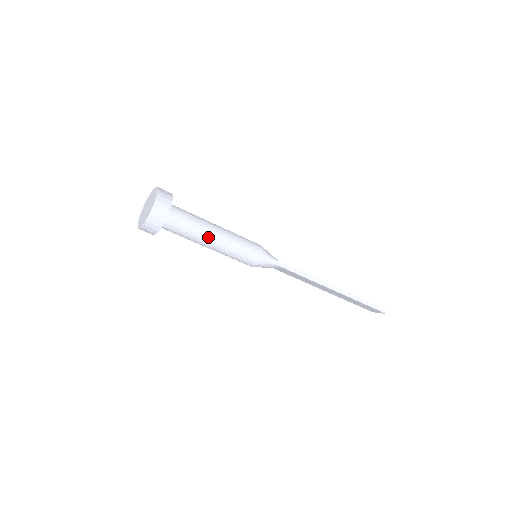
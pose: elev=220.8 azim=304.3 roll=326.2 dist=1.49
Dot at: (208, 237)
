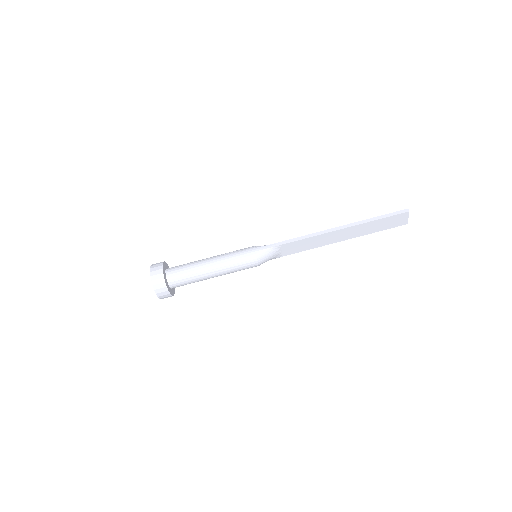
Dot at: (205, 267)
